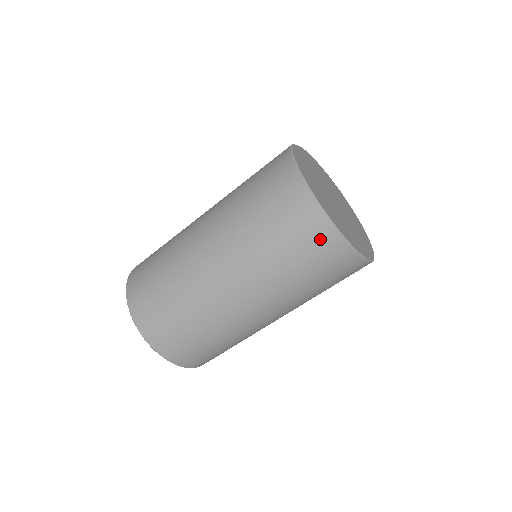
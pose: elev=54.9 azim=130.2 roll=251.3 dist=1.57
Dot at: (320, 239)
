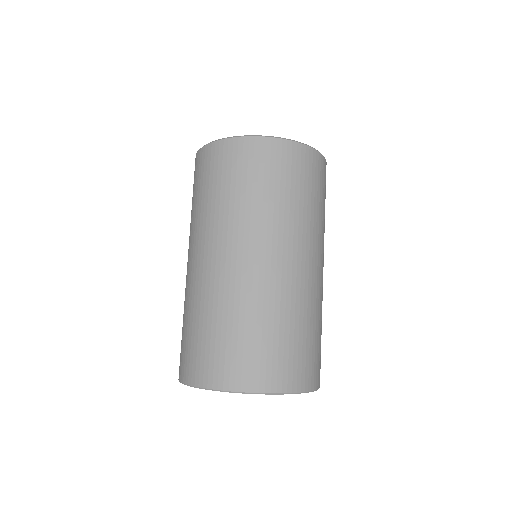
Dot at: (209, 159)
